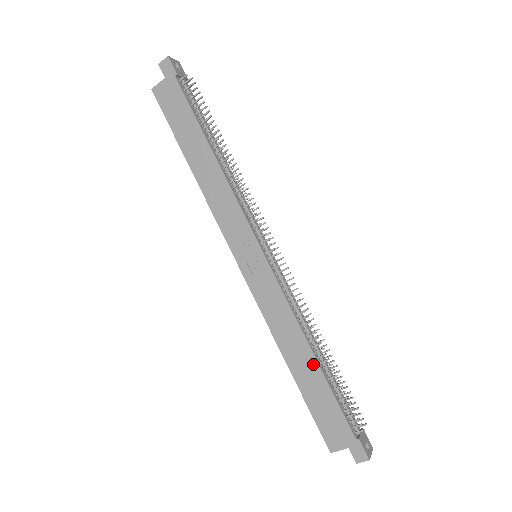
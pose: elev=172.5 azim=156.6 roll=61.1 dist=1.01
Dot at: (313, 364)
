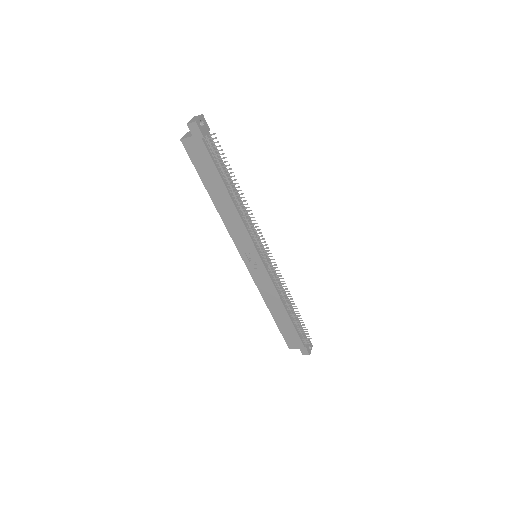
Dot at: (286, 315)
